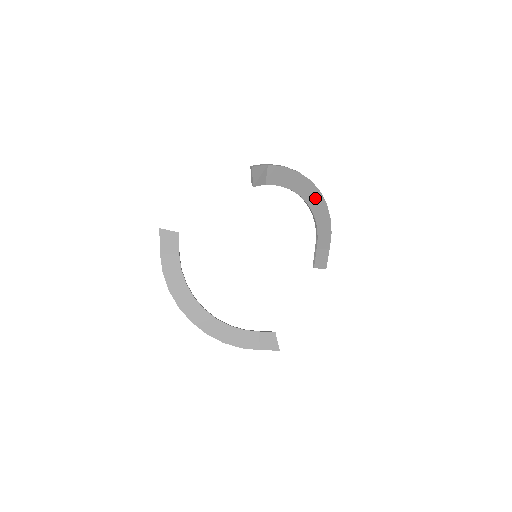
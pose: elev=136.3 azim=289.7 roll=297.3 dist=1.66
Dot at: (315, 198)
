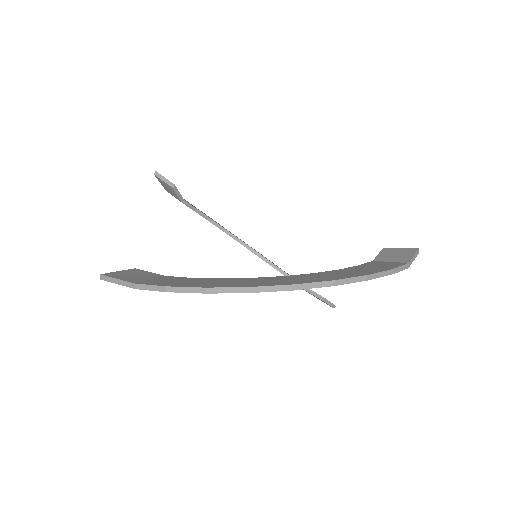
Dot at: occluded
